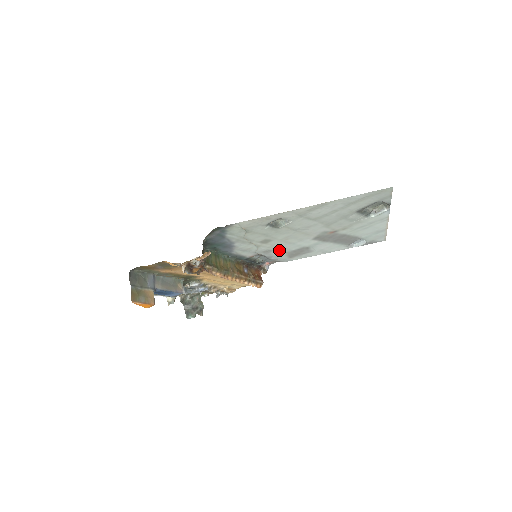
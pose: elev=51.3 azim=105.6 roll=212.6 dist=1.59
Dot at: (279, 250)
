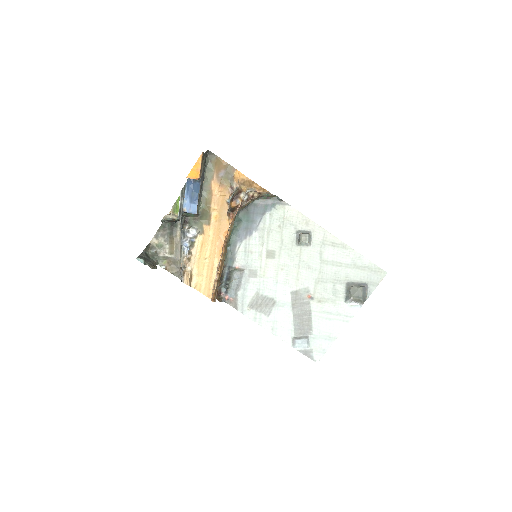
Dot at: (259, 282)
